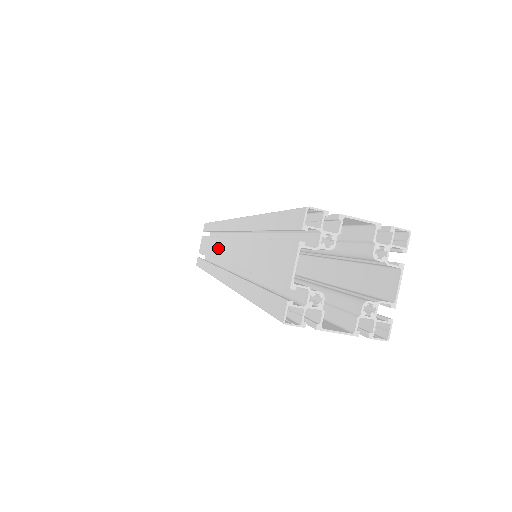
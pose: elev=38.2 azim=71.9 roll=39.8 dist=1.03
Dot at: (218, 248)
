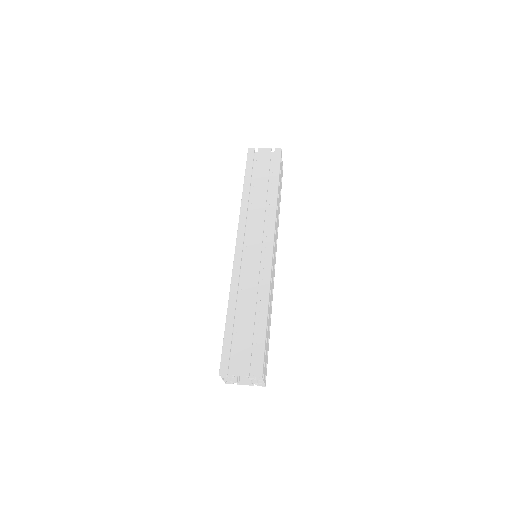
Dot at: occluded
